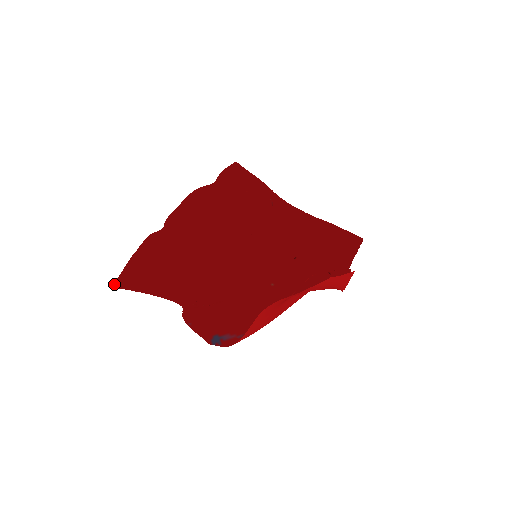
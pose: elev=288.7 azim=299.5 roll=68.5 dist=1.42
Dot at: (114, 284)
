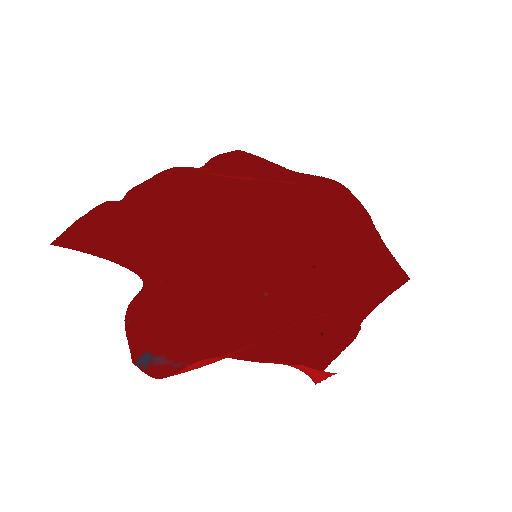
Dot at: (54, 241)
